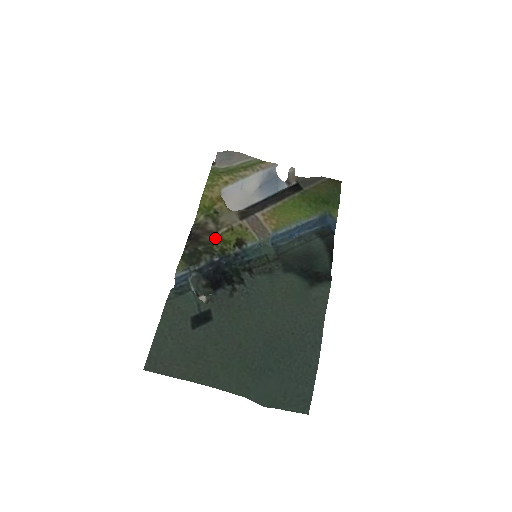
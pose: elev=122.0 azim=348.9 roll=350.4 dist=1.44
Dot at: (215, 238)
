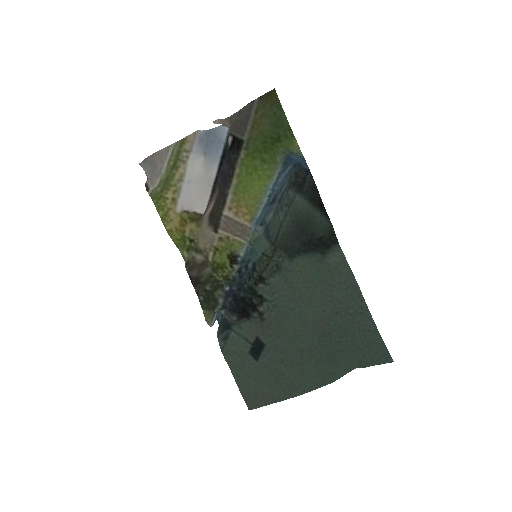
Dot at: (211, 267)
